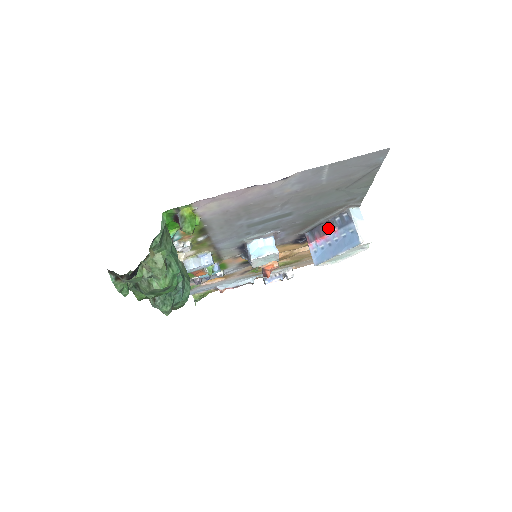
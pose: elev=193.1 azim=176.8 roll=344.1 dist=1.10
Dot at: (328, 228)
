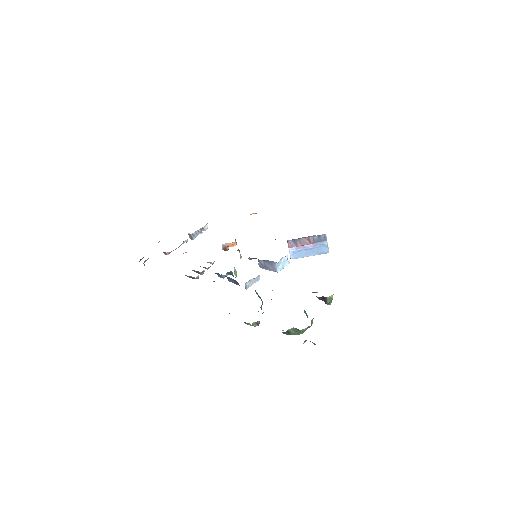
Dot at: (308, 241)
